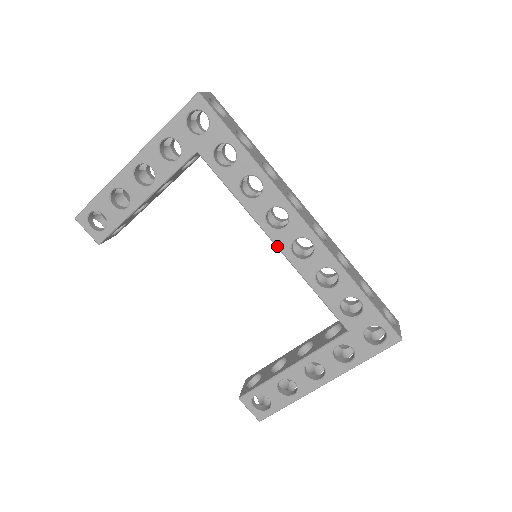
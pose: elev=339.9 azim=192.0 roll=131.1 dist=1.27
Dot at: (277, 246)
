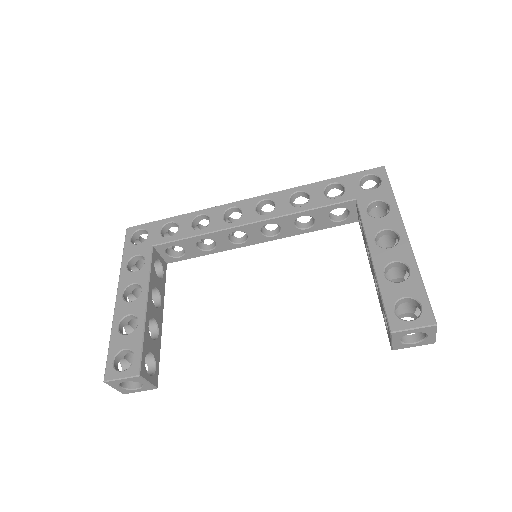
Dot at: (251, 223)
